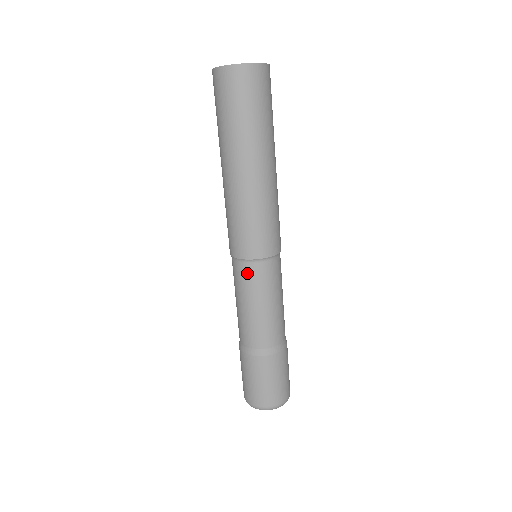
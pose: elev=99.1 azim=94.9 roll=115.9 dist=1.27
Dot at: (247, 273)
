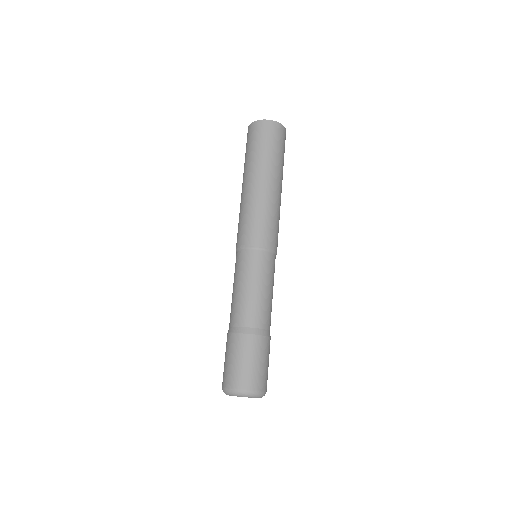
Dot at: (246, 258)
